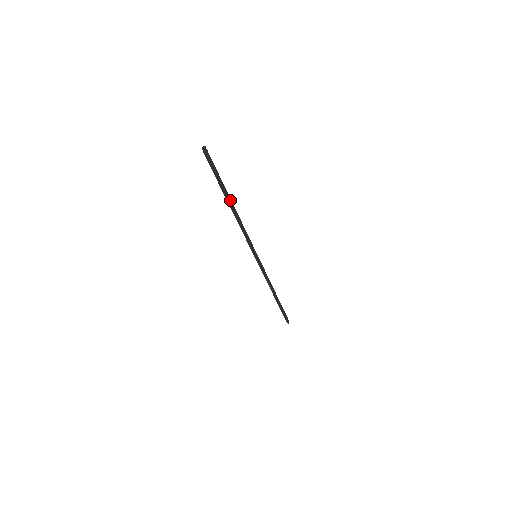
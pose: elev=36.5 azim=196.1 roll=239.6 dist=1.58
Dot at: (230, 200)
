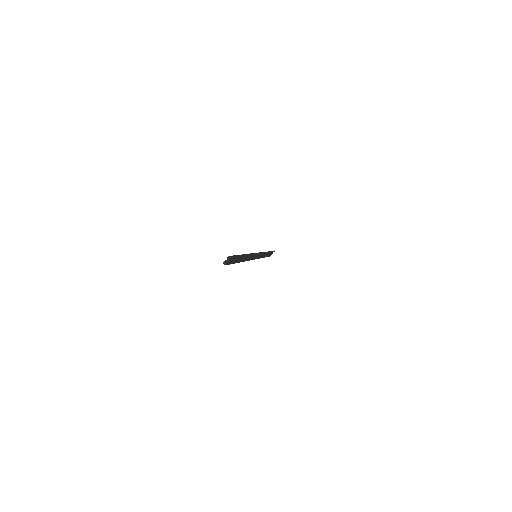
Dot at: (239, 262)
